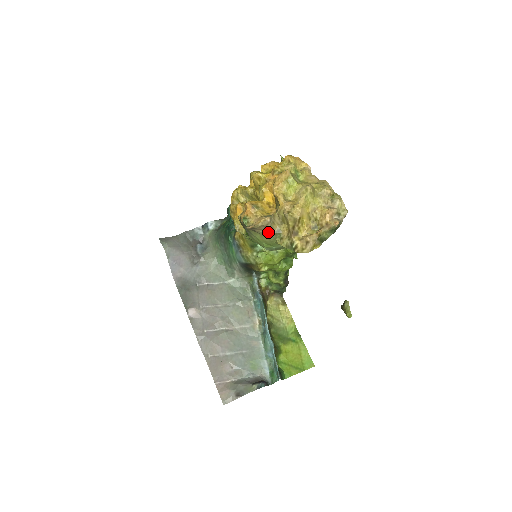
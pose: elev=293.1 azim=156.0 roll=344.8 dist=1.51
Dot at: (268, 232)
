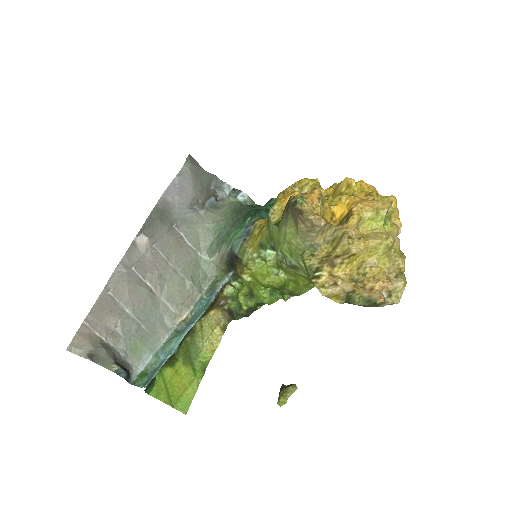
Dot at: (307, 235)
